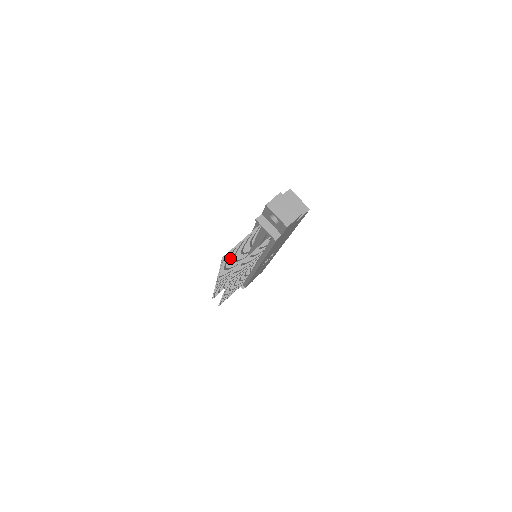
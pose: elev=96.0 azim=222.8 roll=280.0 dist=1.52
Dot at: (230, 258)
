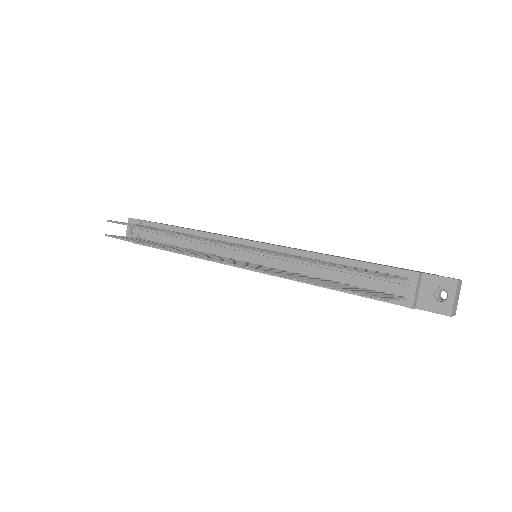
Dot at: (343, 268)
